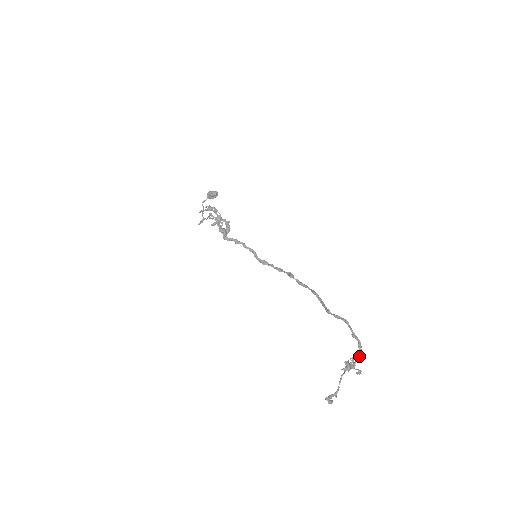
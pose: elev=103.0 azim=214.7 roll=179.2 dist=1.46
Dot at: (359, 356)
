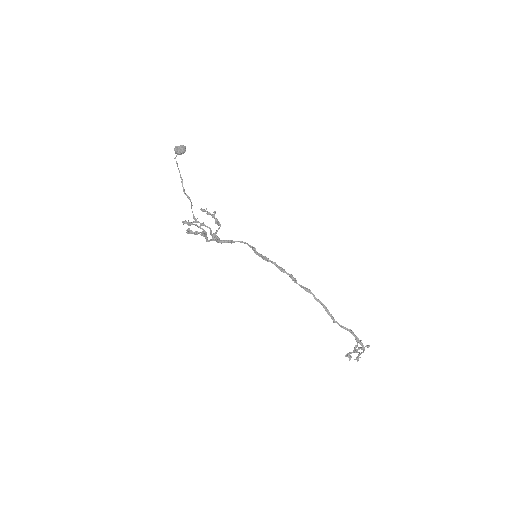
Dot at: occluded
